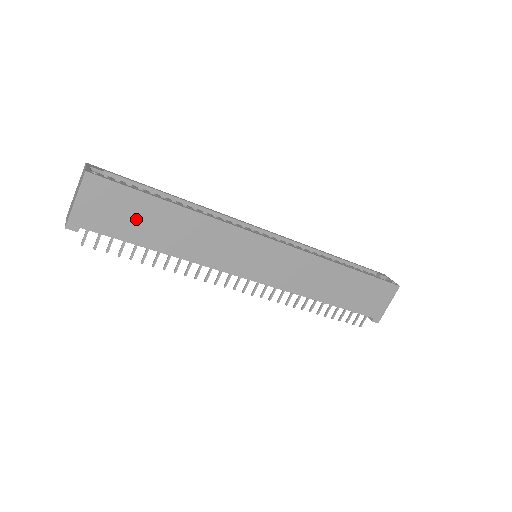
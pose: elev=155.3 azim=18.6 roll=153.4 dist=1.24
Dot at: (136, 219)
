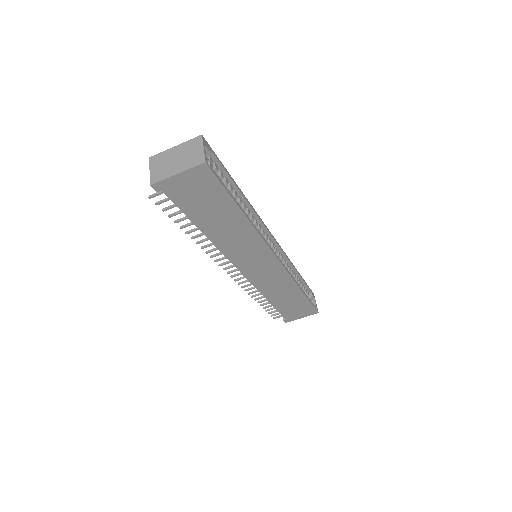
Dot at: (207, 206)
